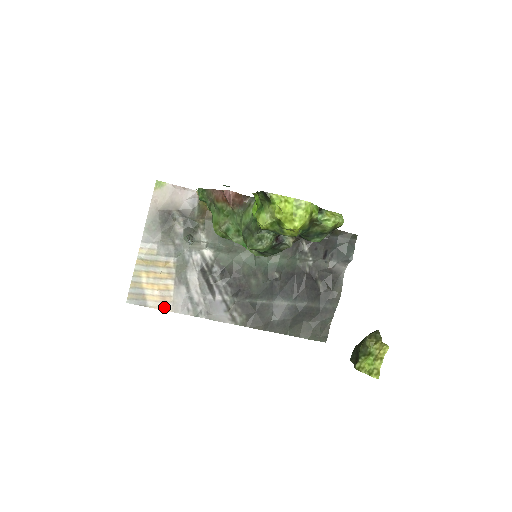
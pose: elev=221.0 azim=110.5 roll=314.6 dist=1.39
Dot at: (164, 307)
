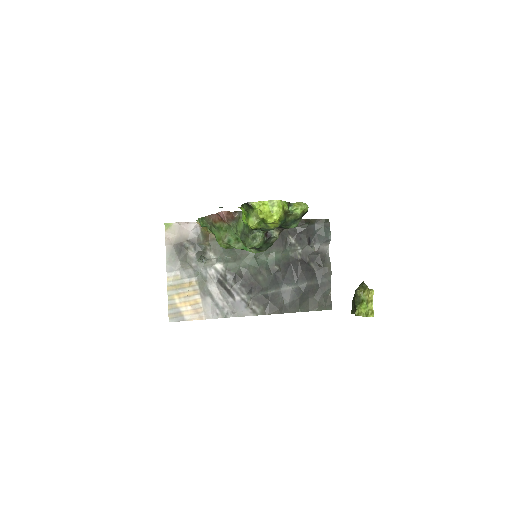
Dot at: (198, 317)
